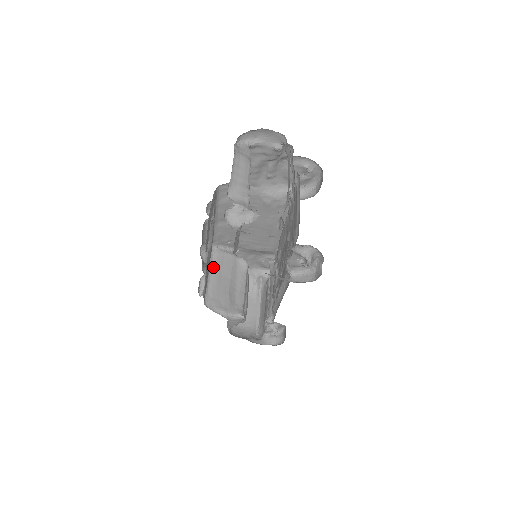
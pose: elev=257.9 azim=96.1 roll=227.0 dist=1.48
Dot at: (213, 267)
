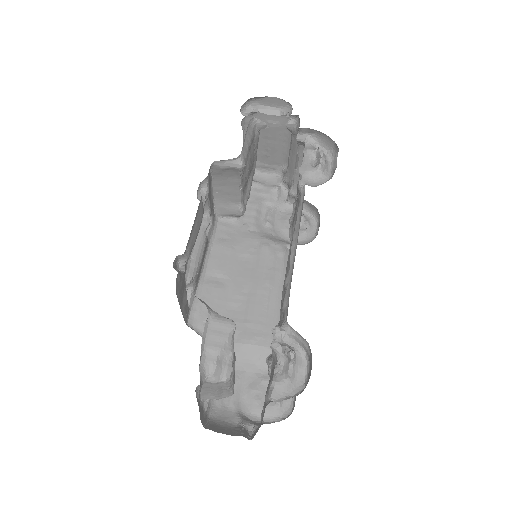
Dot at: occluded
